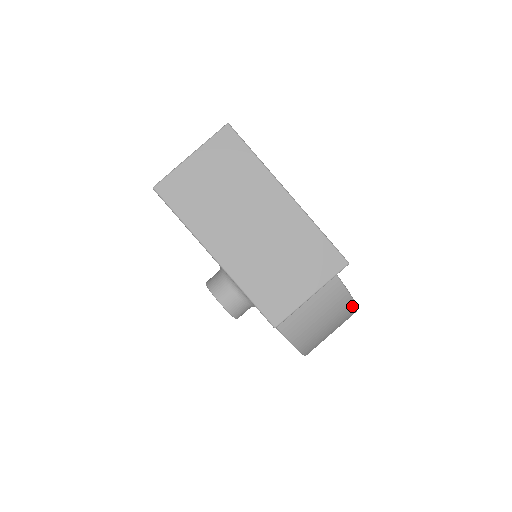
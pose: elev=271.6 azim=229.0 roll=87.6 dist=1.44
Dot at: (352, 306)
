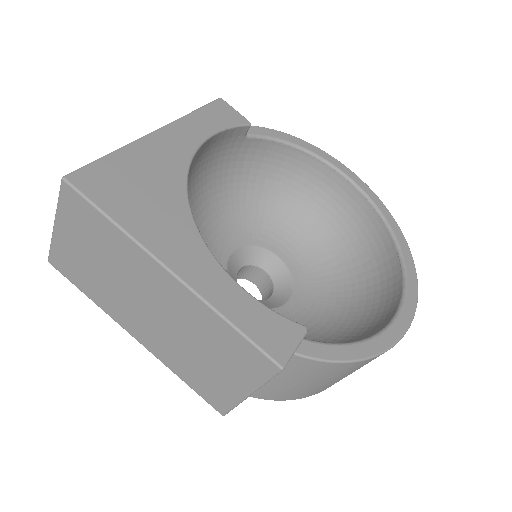
Dot at: (363, 361)
